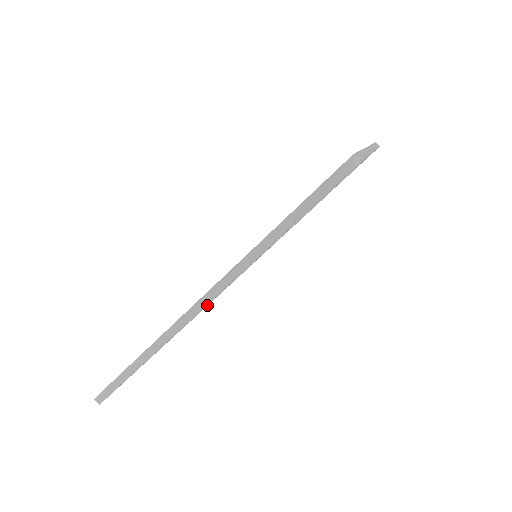
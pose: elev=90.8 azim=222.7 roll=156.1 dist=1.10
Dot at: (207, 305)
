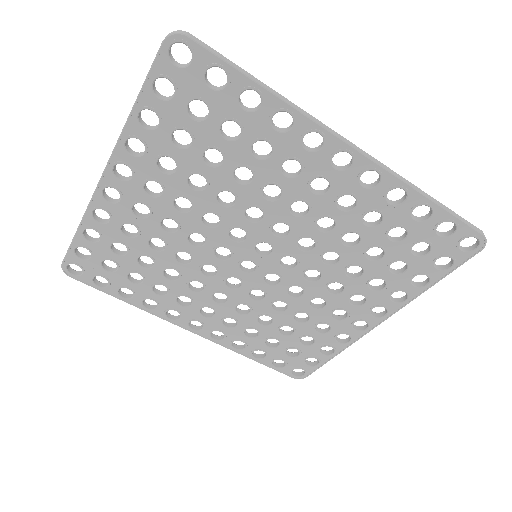
Dot at: (185, 213)
